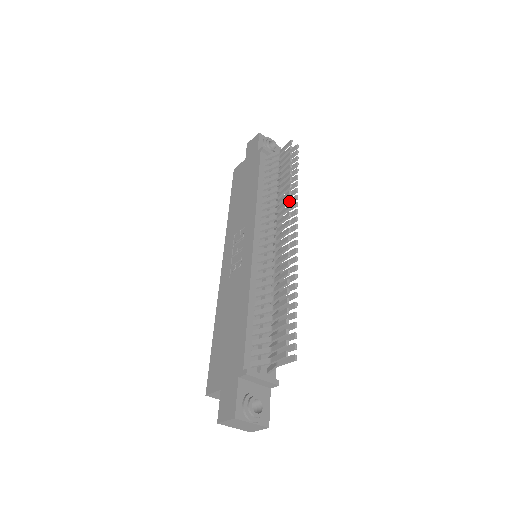
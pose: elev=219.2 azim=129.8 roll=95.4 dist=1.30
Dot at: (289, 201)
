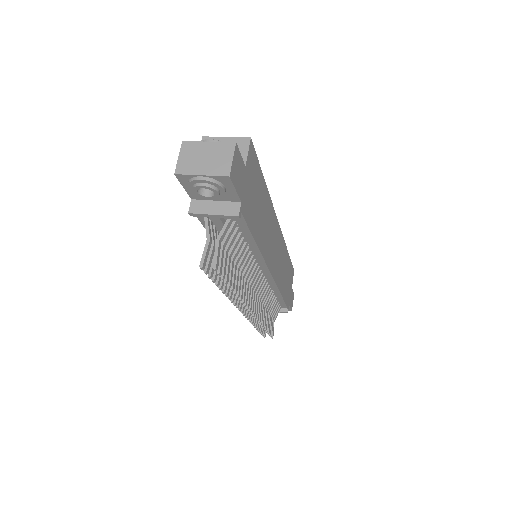
Dot at: (231, 301)
